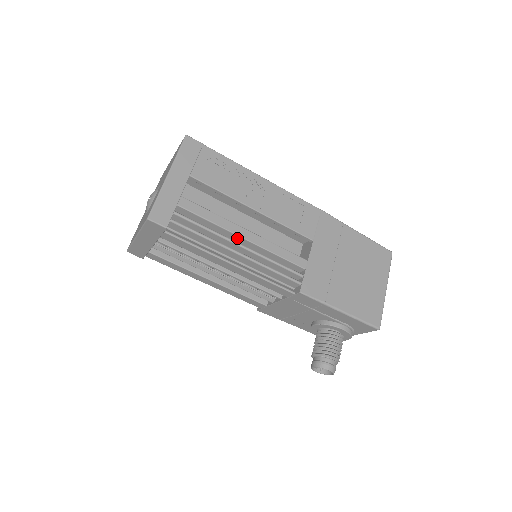
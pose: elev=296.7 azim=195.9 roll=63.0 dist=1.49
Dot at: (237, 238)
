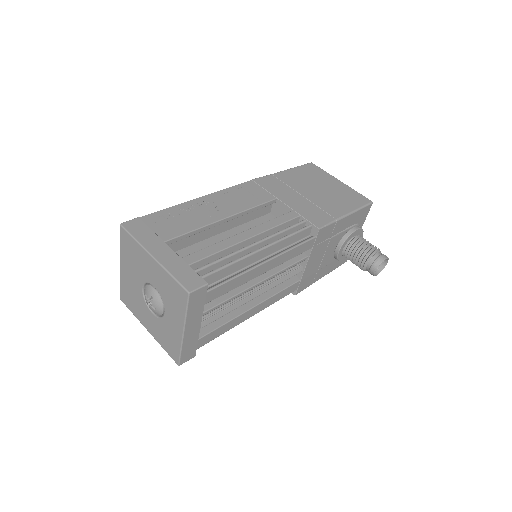
Dot at: (245, 244)
